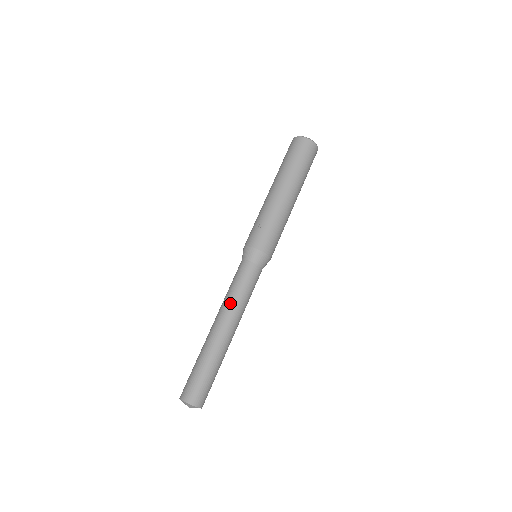
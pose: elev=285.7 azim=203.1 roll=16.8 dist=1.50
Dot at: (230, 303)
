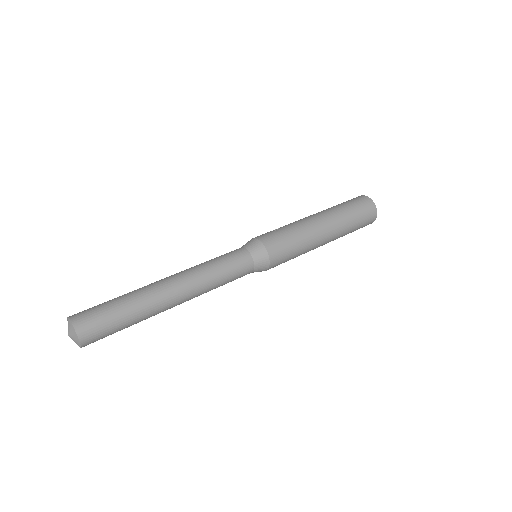
Dot at: (197, 267)
